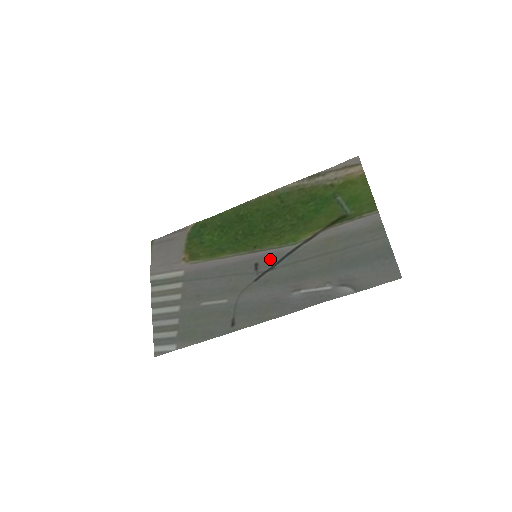
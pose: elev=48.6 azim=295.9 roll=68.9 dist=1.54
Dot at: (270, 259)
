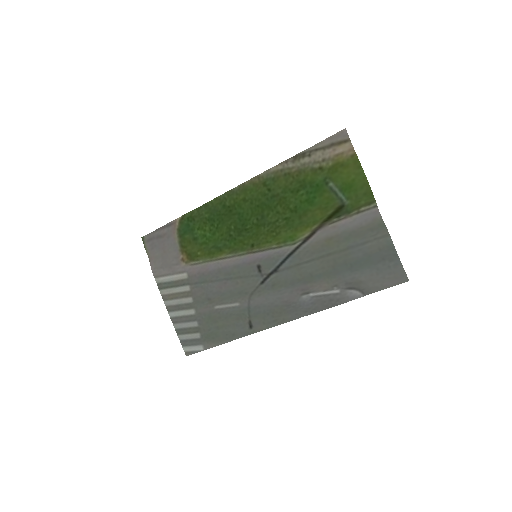
Dot at: (271, 261)
